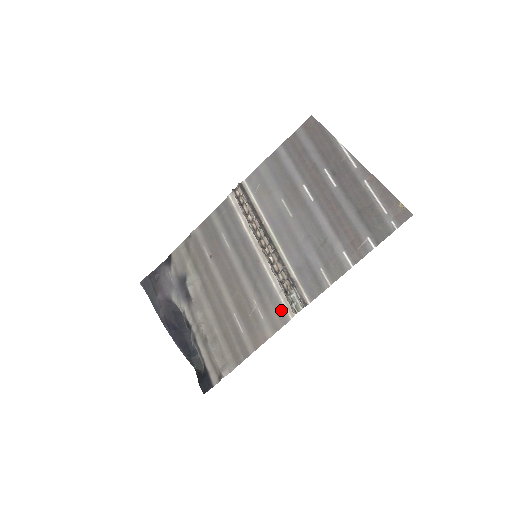
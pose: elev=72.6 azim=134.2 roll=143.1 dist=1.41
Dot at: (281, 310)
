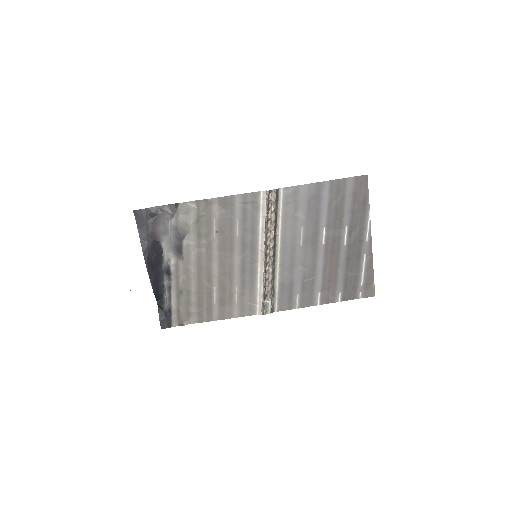
Dot at: (253, 305)
